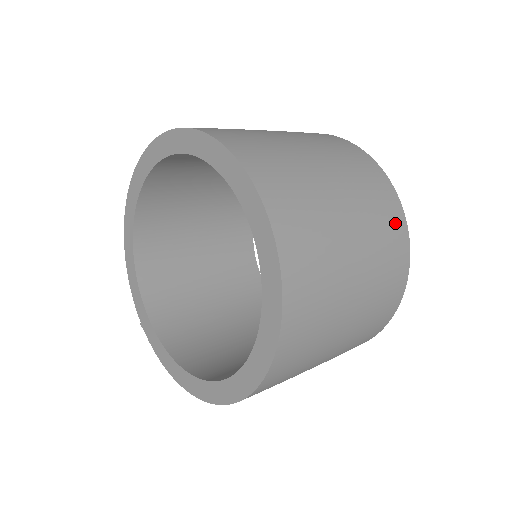
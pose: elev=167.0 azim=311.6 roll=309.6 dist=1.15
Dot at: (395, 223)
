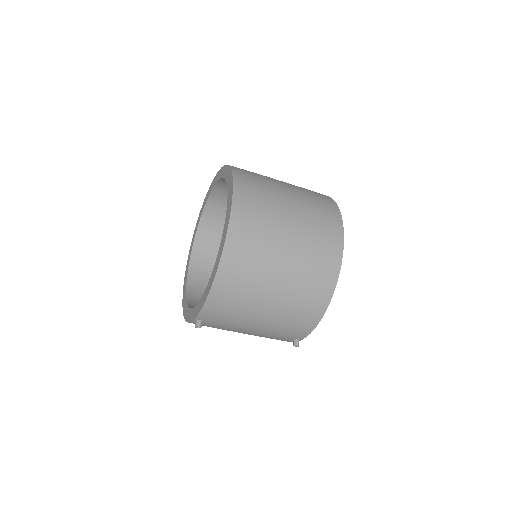
Dot at: occluded
